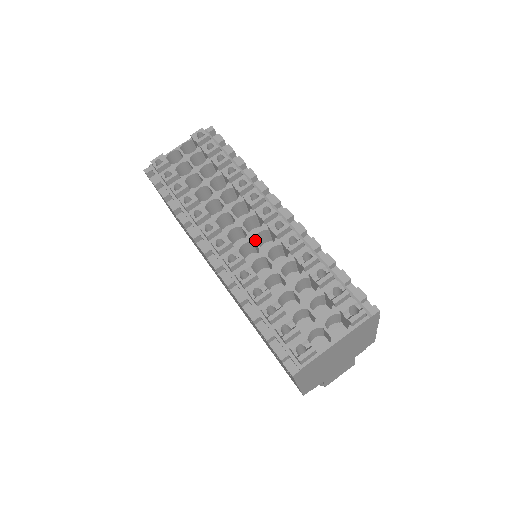
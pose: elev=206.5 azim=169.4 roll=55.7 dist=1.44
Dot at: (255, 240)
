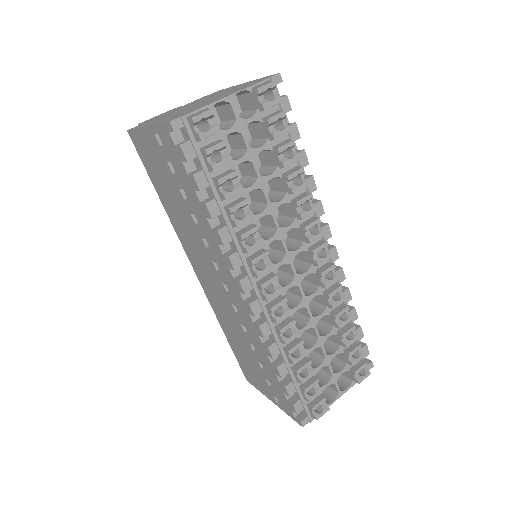
Dot at: (299, 282)
